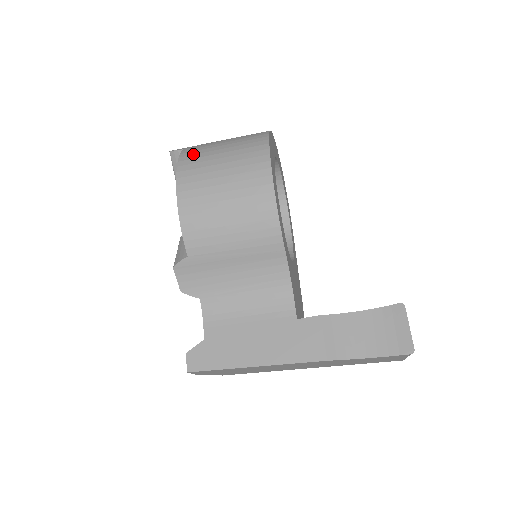
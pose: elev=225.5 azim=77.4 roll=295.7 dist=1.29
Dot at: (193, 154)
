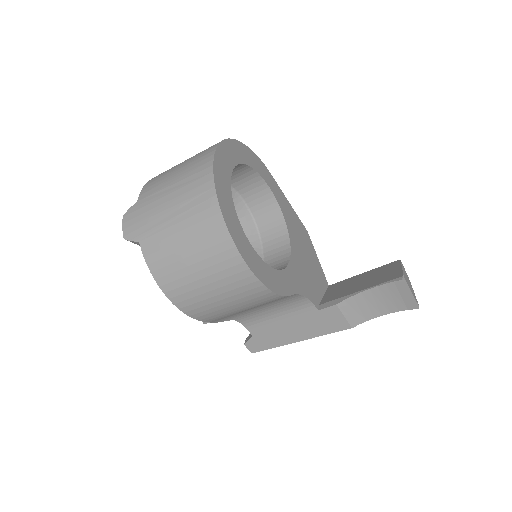
Dot at: (159, 259)
